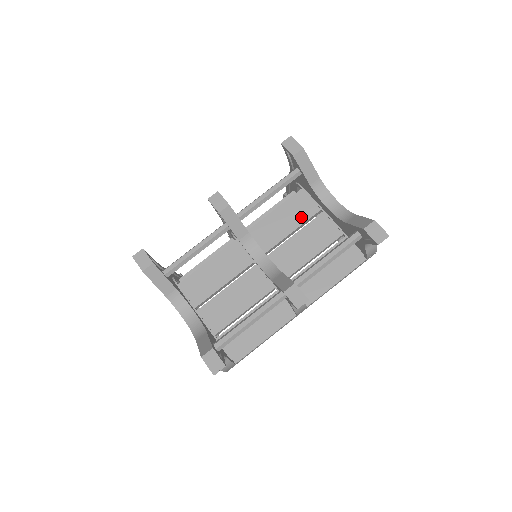
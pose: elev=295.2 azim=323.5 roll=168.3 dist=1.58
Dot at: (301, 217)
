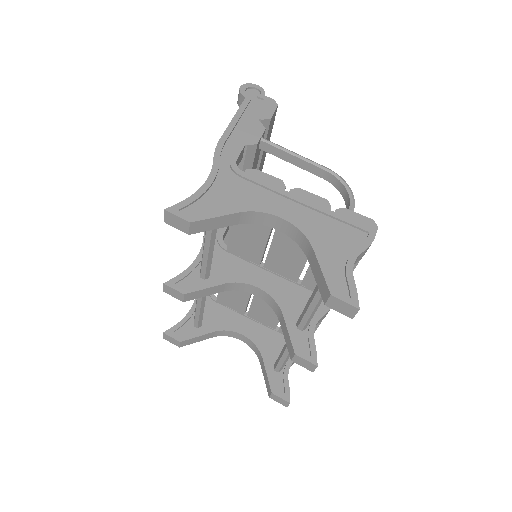
Dot at: occluded
